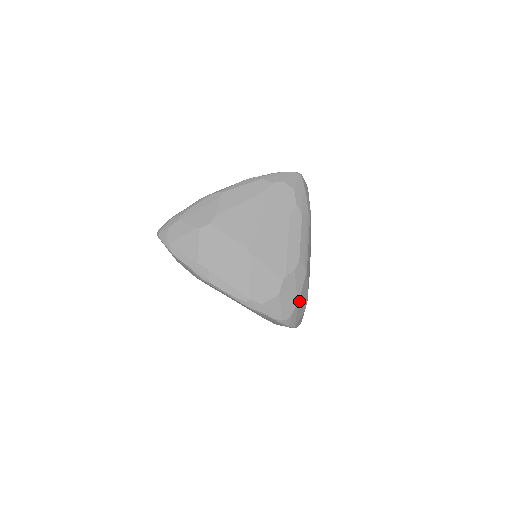
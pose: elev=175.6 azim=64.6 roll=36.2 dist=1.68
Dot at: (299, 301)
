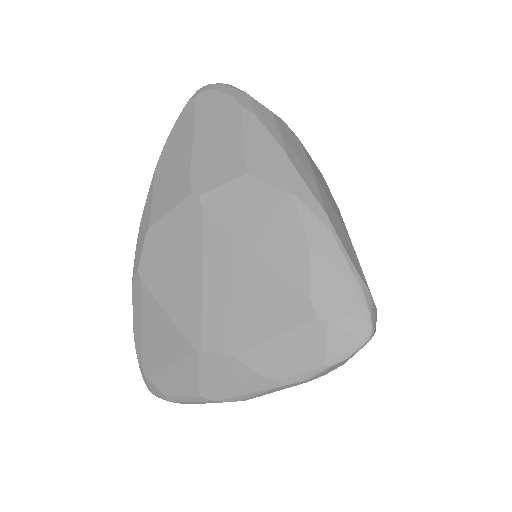
Dot at: occluded
